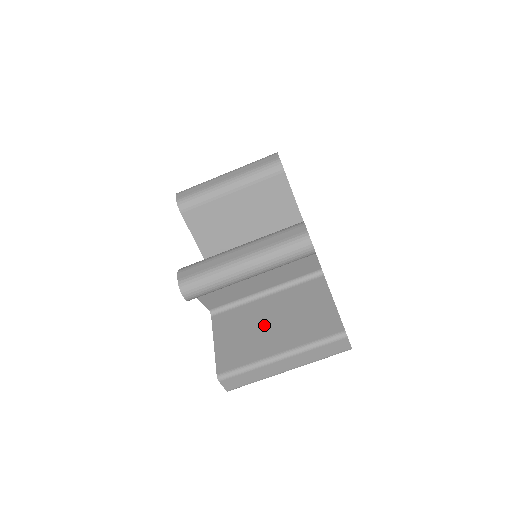
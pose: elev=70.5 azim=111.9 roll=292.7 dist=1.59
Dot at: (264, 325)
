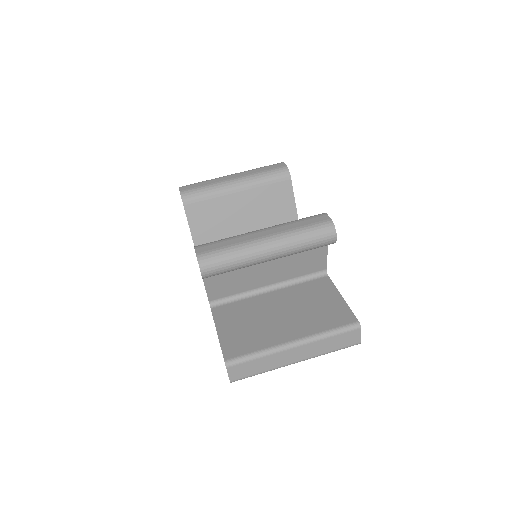
Dot at: (272, 316)
